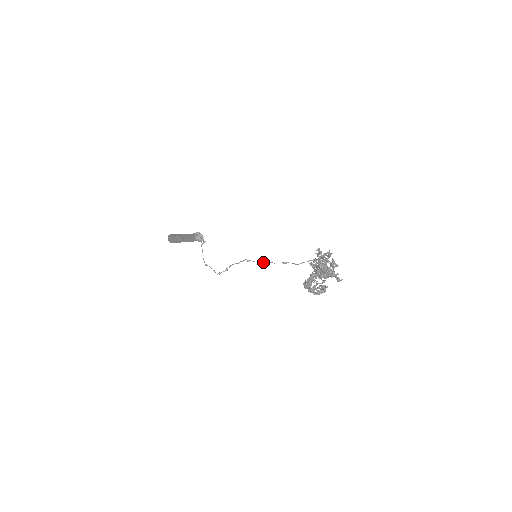
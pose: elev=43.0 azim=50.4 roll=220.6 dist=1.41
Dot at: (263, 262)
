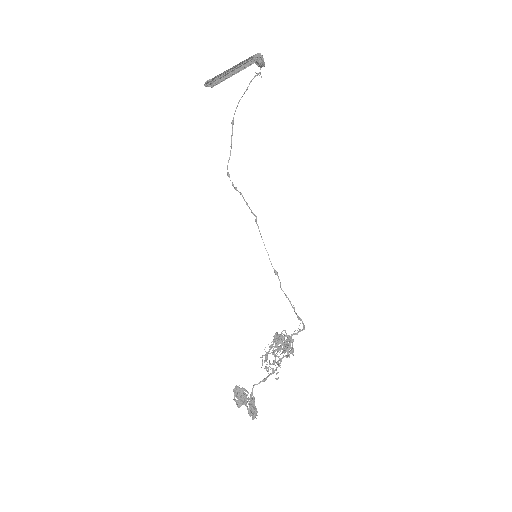
Dot at: (264, 244)
